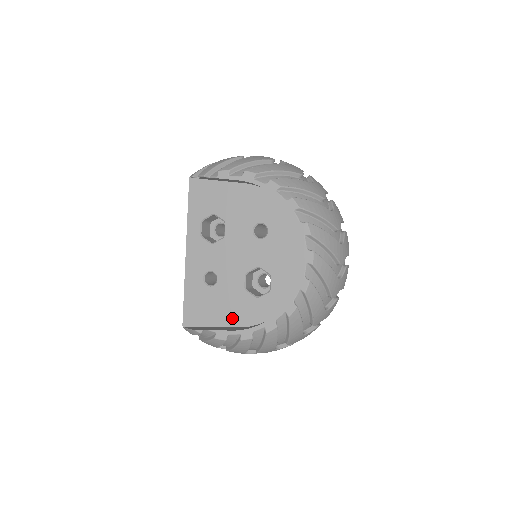
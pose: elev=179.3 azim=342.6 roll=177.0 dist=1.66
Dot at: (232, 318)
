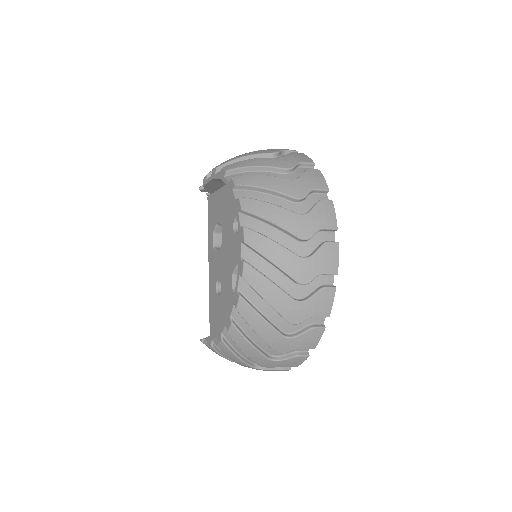
Dot at: occluded
